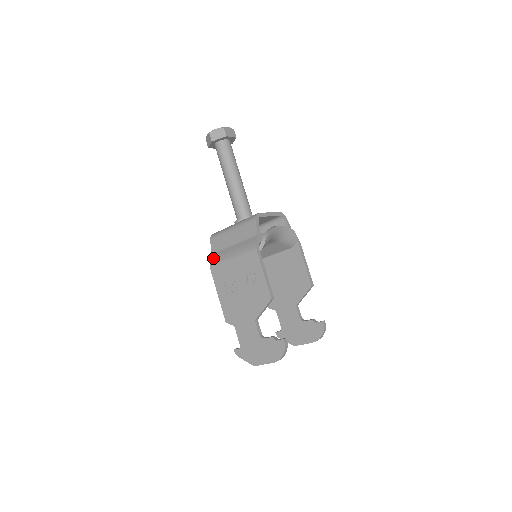
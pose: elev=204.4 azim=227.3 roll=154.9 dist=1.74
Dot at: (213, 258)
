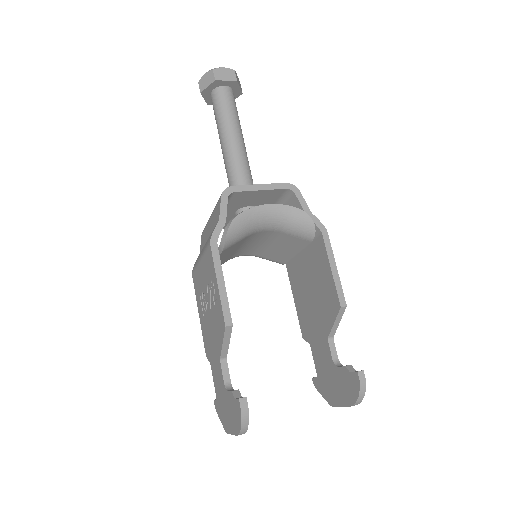
Dot at: (196, 260)
